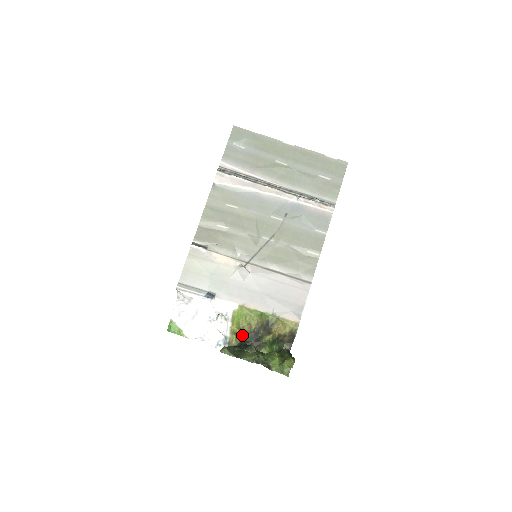
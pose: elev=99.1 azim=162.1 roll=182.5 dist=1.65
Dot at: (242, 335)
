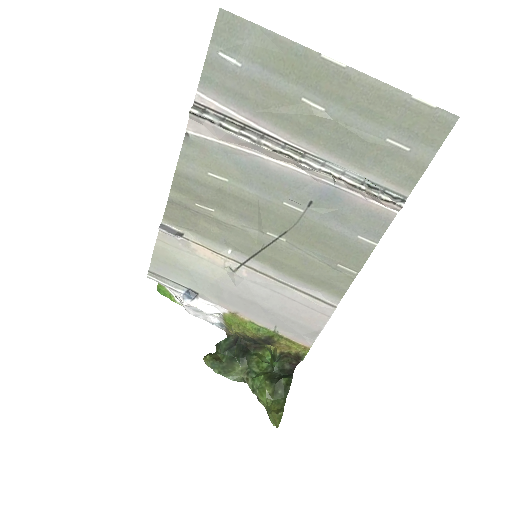
Dot at: (238, 333)
